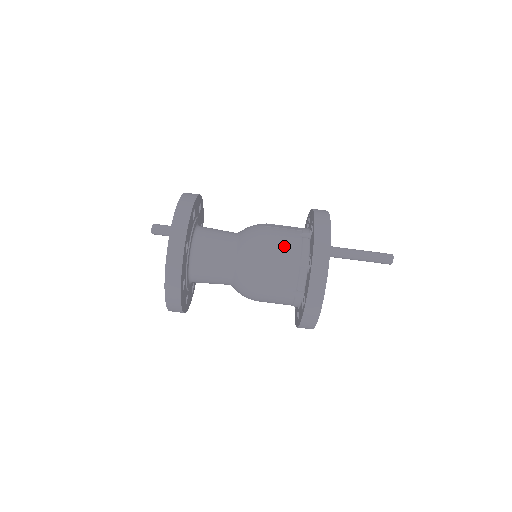
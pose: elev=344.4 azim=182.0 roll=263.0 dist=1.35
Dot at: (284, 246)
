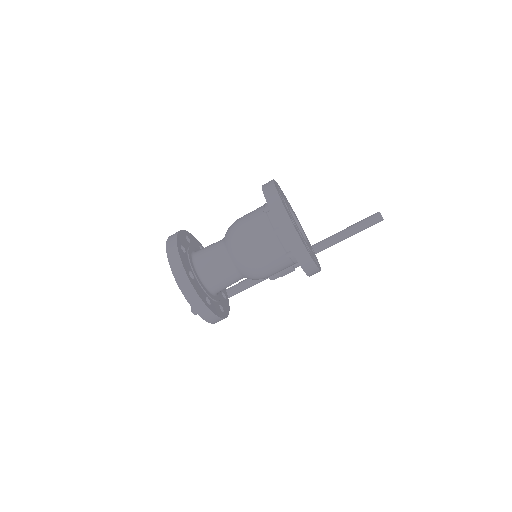
Dot at: (252, 212)
